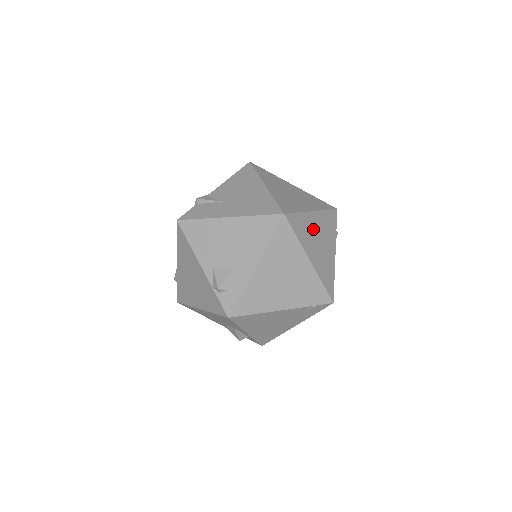
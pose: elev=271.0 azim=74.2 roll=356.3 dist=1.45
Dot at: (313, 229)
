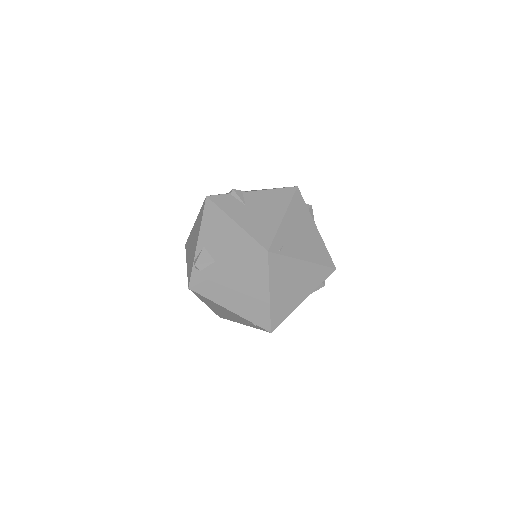
Dot at: (293, 273)
